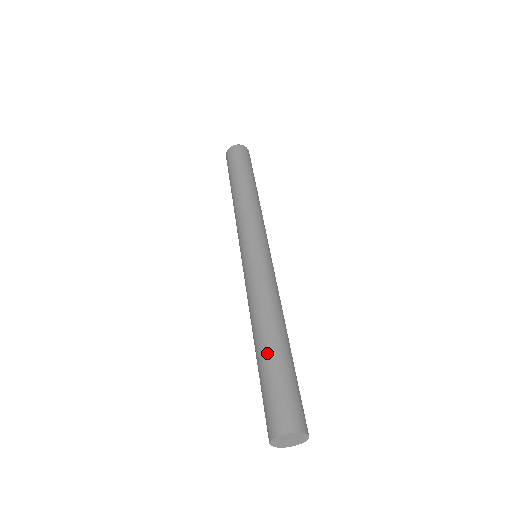
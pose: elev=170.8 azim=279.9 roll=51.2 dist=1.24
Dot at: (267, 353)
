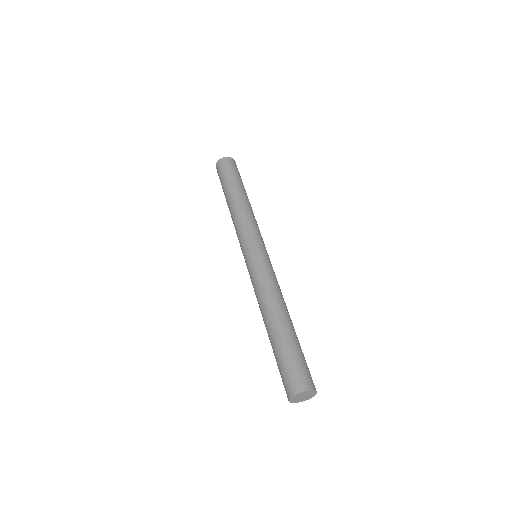
Dot at: (280, 334)
